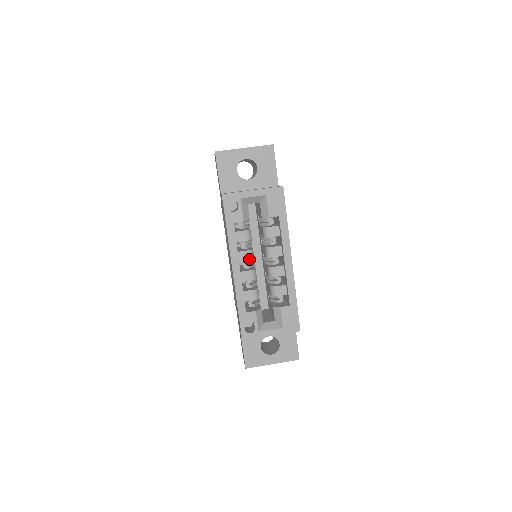
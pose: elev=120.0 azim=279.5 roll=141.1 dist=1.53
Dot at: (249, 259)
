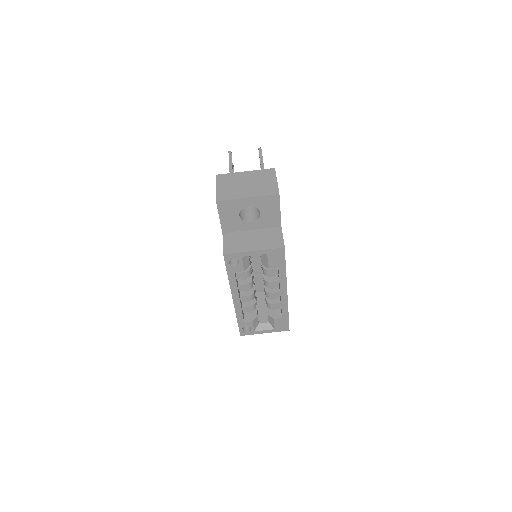
Dot at: (248, 289)
